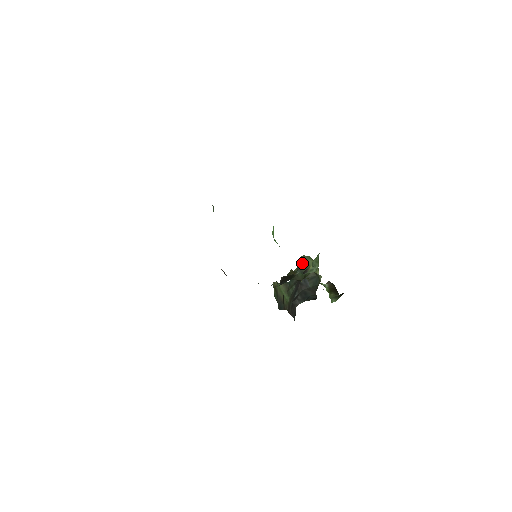
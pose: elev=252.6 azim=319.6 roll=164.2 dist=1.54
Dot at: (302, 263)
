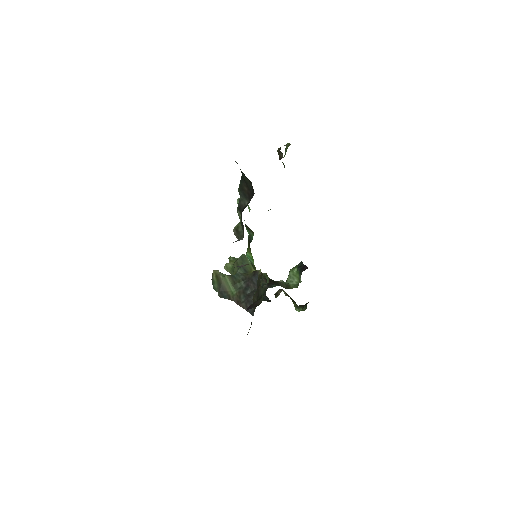
Dot at: (244, 261)
